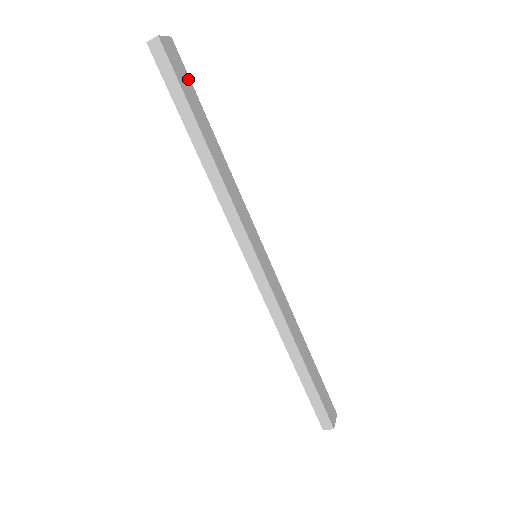
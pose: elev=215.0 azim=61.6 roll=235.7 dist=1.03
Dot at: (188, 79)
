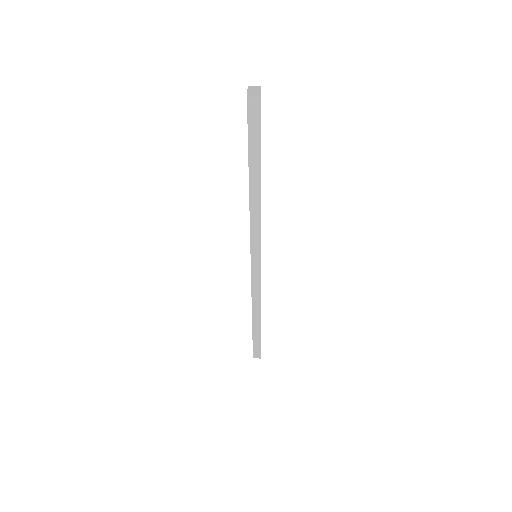
Dot at: occluded
